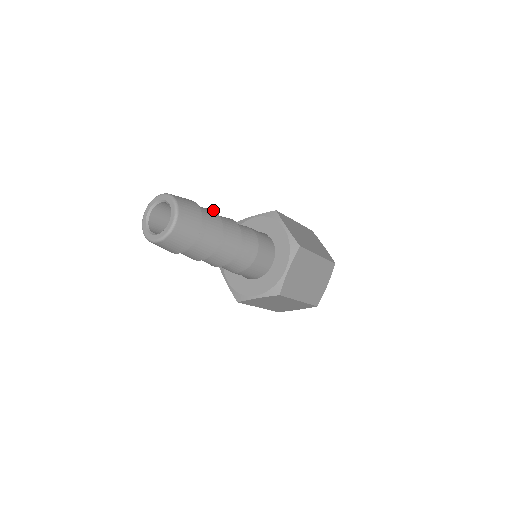
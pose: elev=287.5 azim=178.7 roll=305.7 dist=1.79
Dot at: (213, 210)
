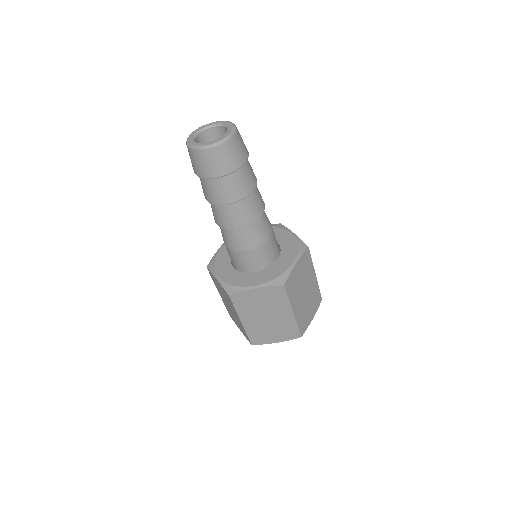
Dot at: occluded
